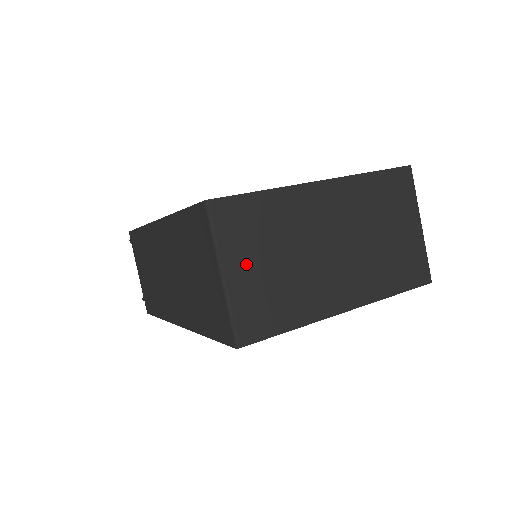
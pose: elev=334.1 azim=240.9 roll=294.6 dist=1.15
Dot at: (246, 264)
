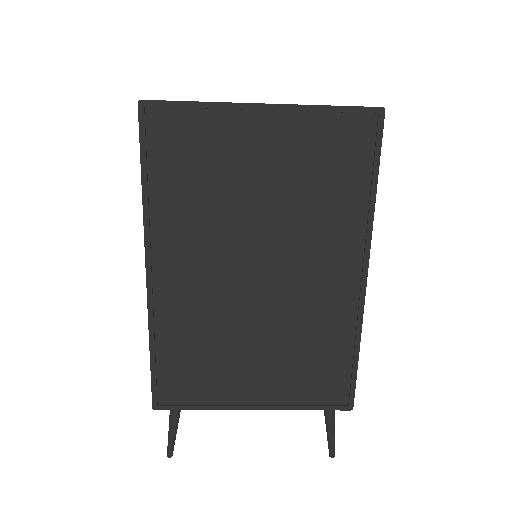
Dot at: occluded
